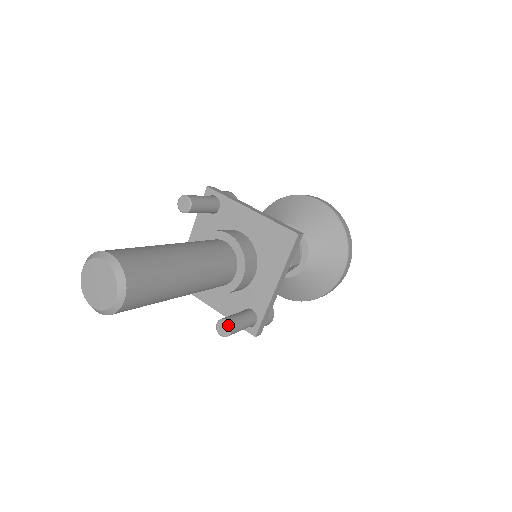
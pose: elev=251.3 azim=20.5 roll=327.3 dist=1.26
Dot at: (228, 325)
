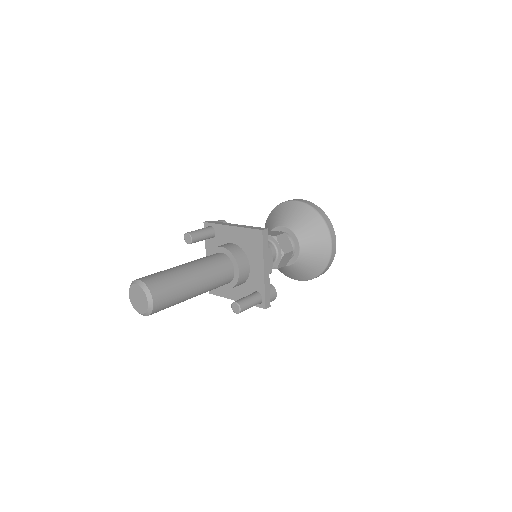
Dot at: (237, 305)
